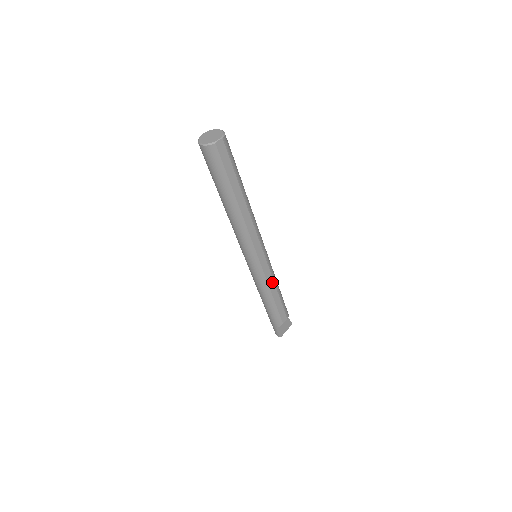
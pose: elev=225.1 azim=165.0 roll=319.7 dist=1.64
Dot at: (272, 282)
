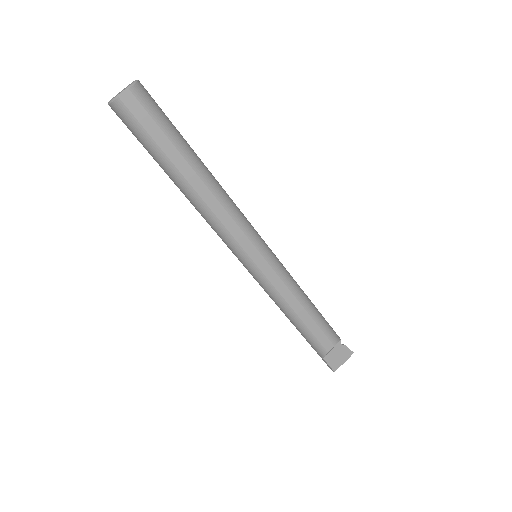
Dot at: (288, 292)
